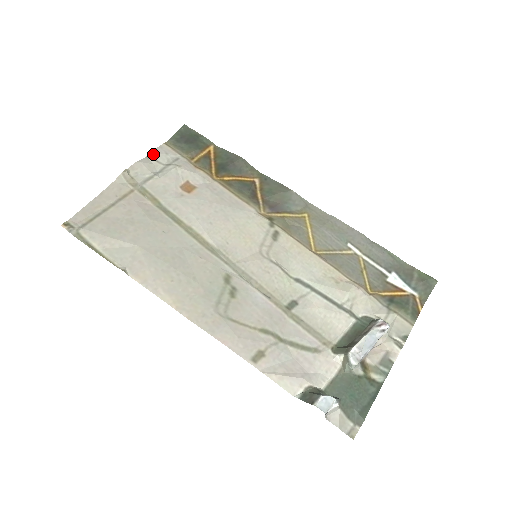
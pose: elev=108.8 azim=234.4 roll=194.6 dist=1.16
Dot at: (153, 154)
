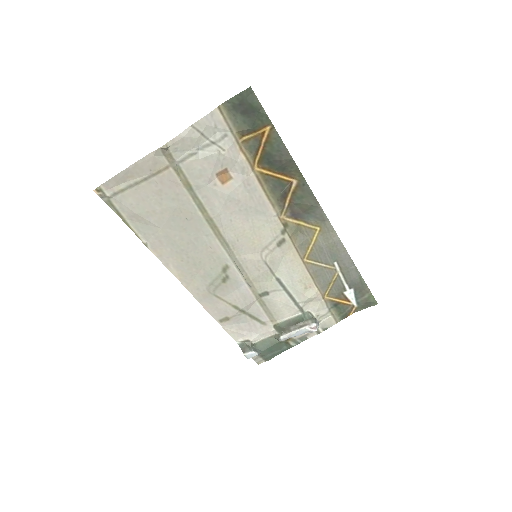
Dot at: (200, 124)
